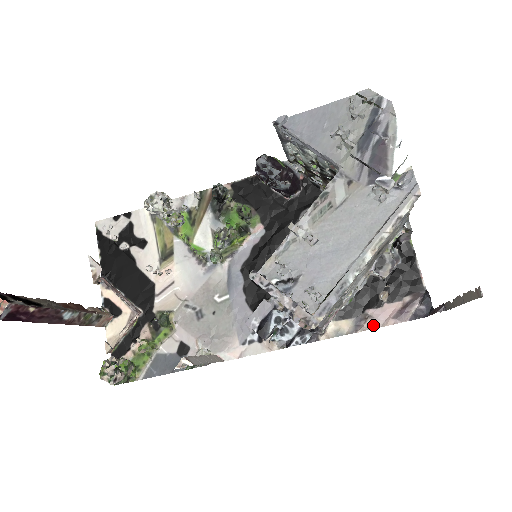
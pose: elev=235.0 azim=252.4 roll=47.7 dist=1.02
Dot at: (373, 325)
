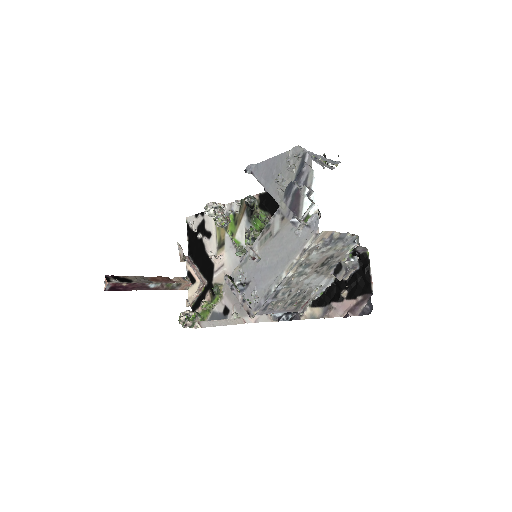
Dot at: (335, 314)
